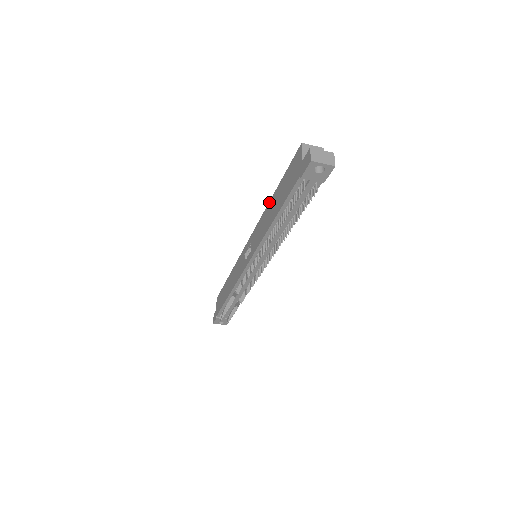
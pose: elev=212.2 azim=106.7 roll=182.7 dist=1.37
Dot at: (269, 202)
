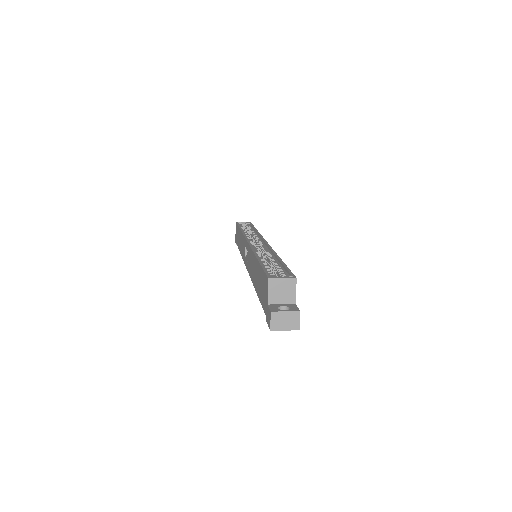
Dot at: (254, 256)
